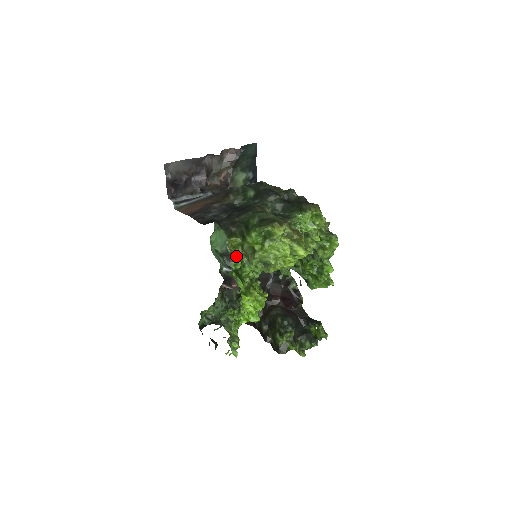
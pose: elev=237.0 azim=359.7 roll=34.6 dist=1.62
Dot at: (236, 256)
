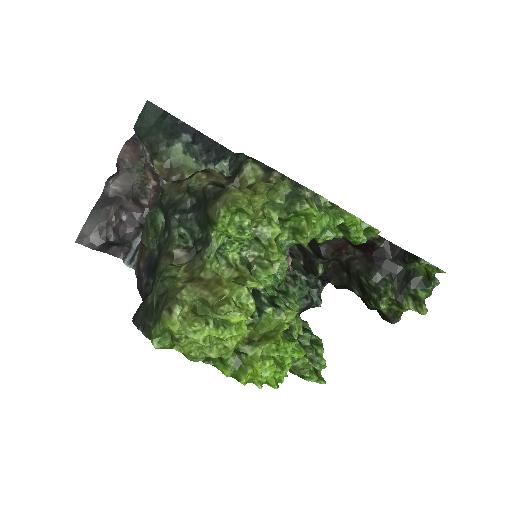
Dot at: occluded
